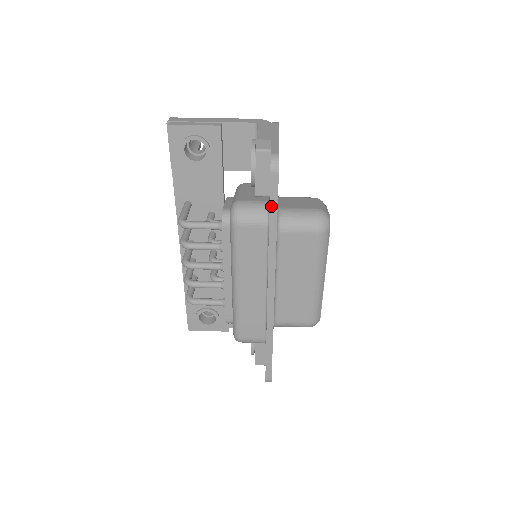
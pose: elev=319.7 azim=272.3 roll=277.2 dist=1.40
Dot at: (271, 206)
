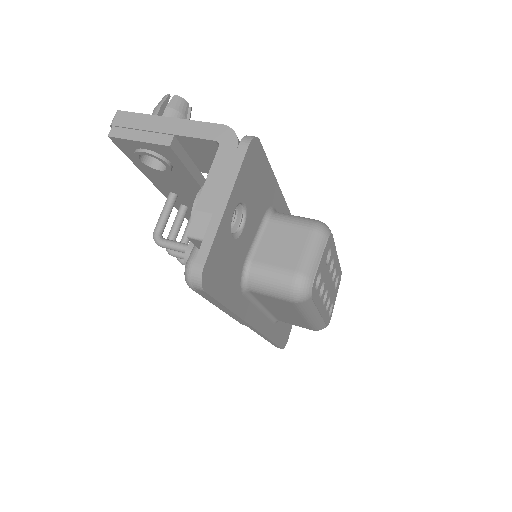
Dot at: (213, 301)
